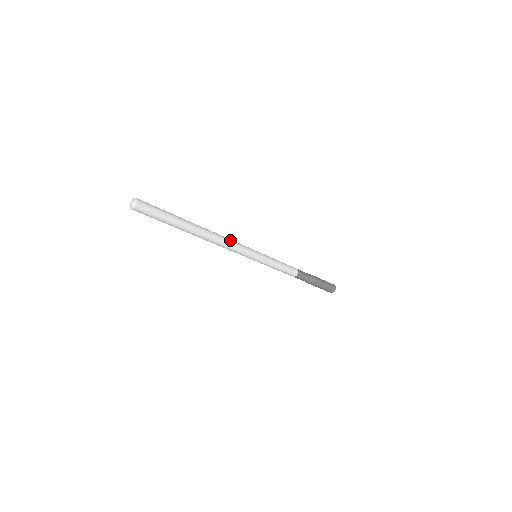
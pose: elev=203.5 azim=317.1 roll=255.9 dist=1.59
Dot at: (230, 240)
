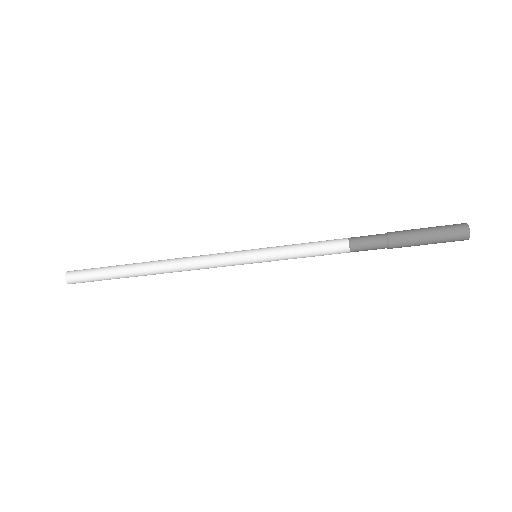
Dot at: (199, 256)
